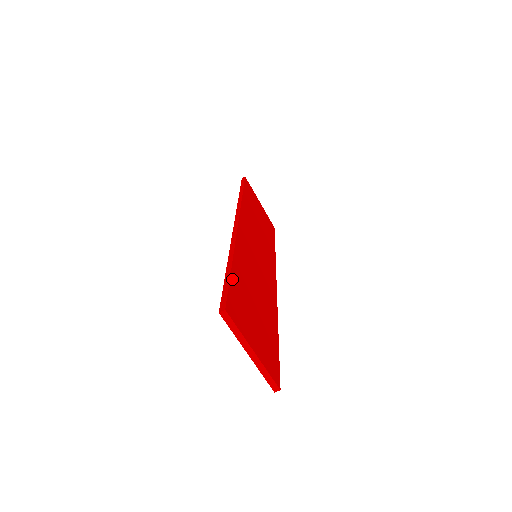
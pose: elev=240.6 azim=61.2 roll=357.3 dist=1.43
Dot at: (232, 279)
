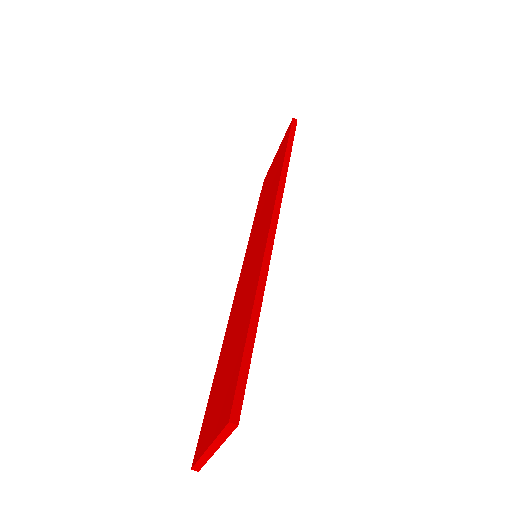
Dot at: (252, 348)
